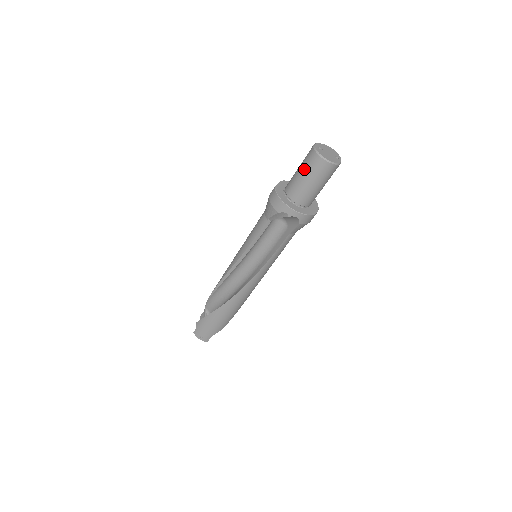
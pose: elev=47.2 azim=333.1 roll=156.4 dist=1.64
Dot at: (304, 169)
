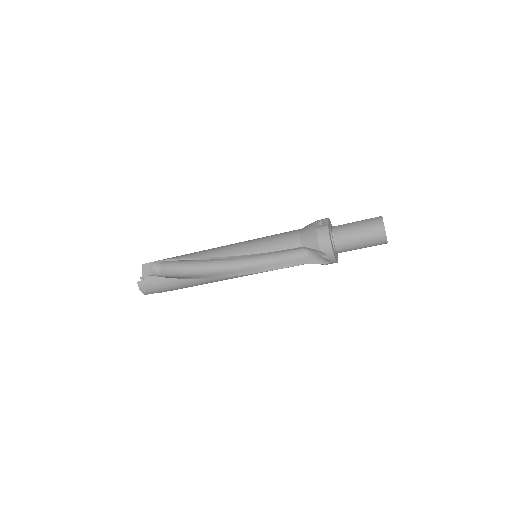
Dot at: (364, 233)
